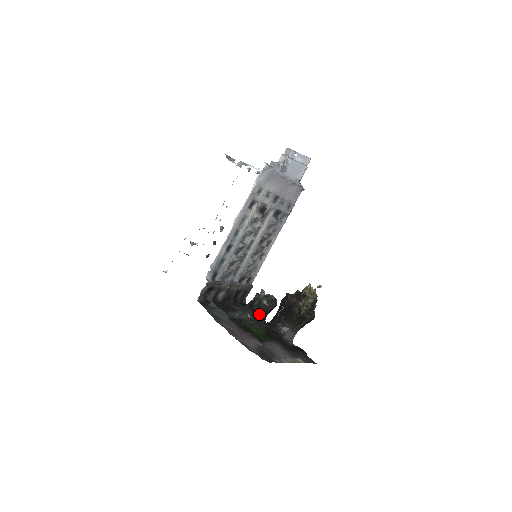
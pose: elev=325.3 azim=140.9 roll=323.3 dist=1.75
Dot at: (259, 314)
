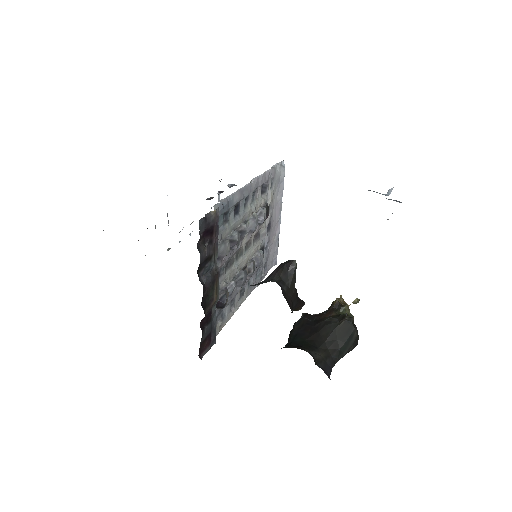
Dot at: (291, 289)
